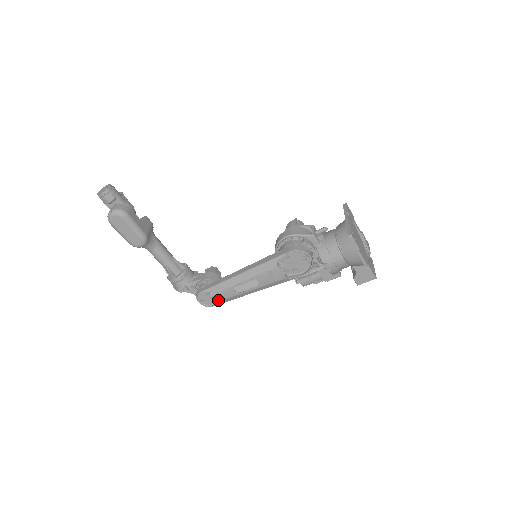
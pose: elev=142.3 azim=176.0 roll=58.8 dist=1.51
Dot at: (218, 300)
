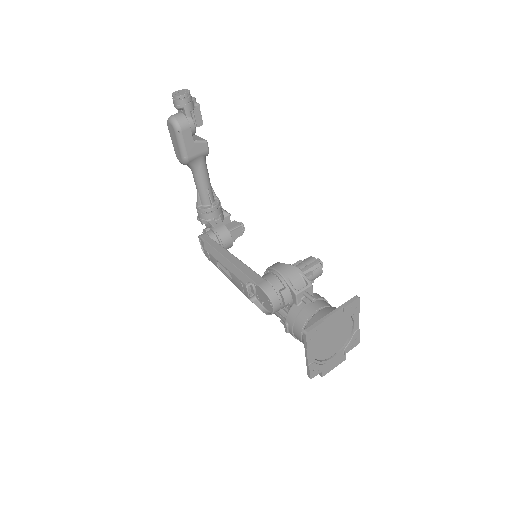
Dot at: (207, 256)
